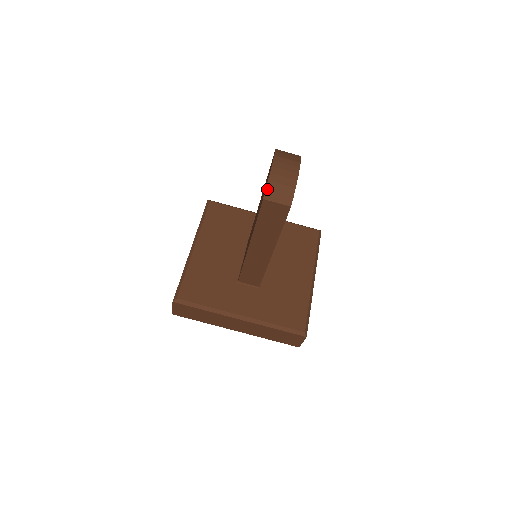
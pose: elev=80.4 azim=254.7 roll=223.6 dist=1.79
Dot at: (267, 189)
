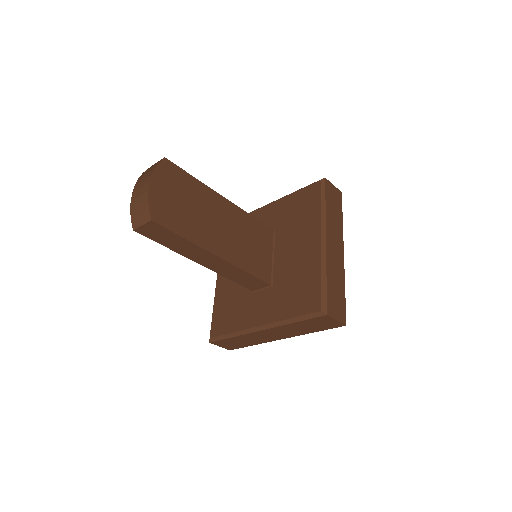
Dot at: (132, 219)
